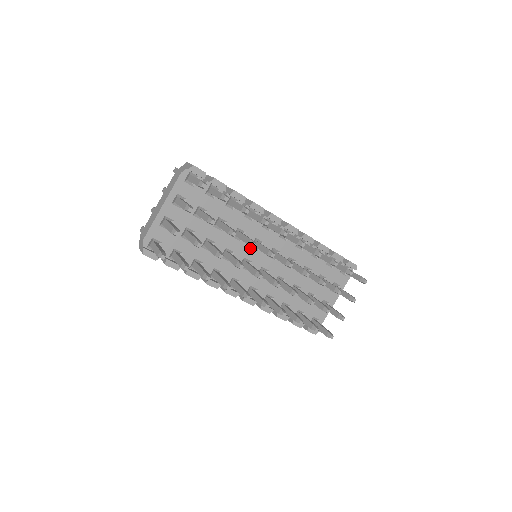
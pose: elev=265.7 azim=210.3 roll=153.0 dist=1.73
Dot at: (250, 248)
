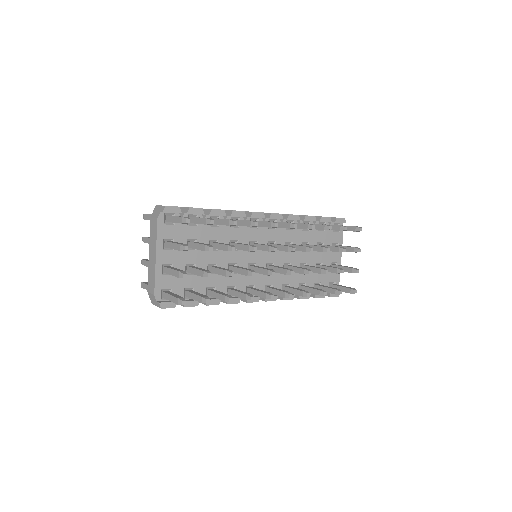
Dot at: (249, 252)
